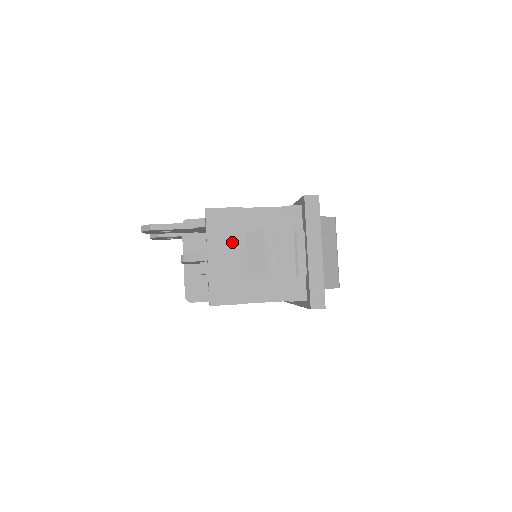
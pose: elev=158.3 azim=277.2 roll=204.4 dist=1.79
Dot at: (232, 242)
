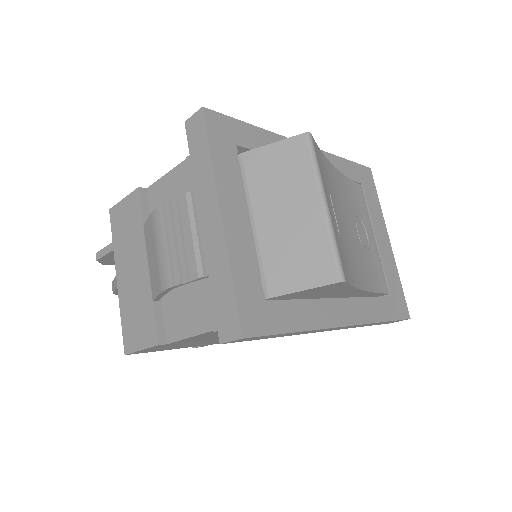
Dot at: (134, 247)
